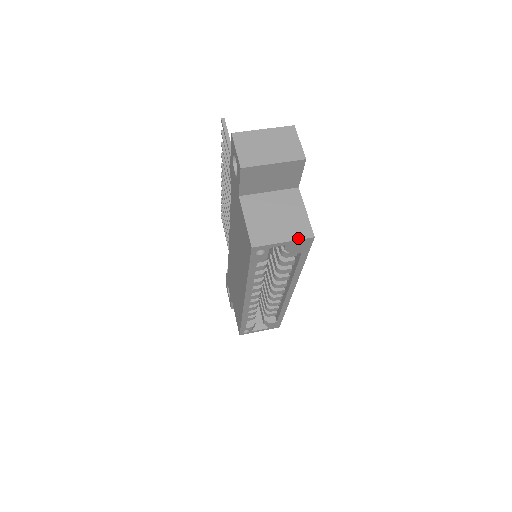
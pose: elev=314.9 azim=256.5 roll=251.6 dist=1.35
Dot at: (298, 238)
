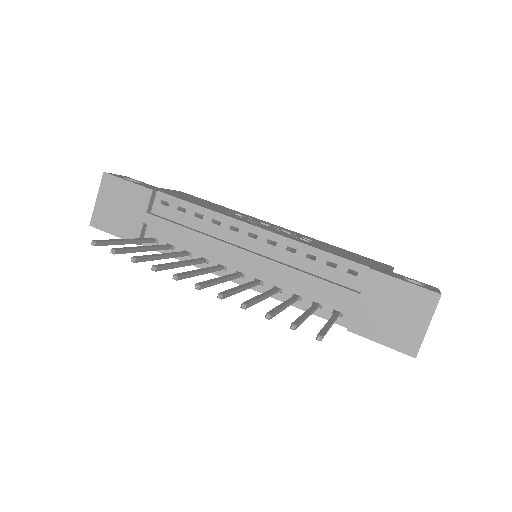
Dot at: occluded
